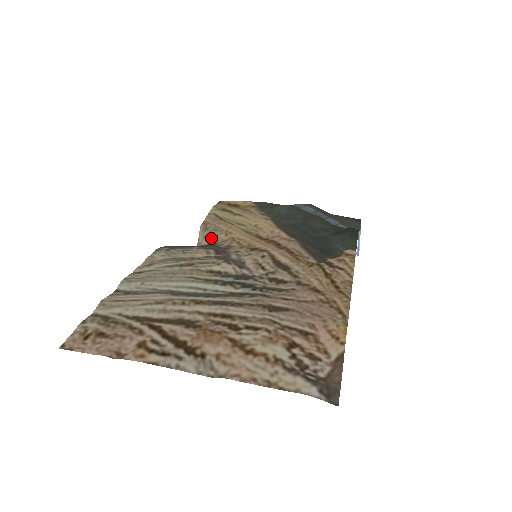
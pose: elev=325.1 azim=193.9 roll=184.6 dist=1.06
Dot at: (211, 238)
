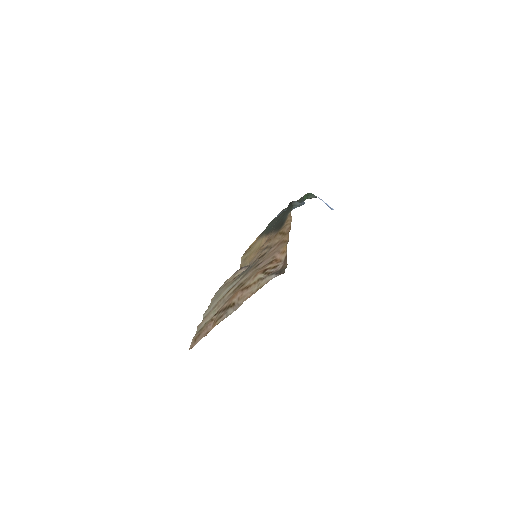
Dot at: occluded
